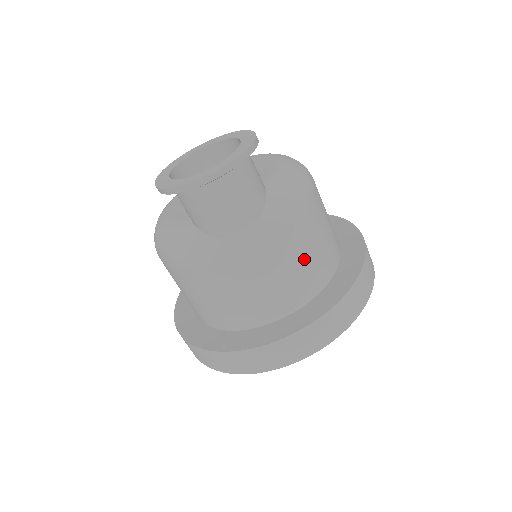
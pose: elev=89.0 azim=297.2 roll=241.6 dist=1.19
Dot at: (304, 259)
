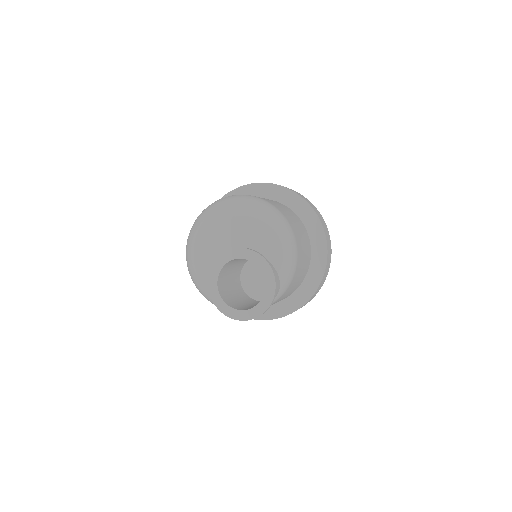
Dot at: (300, 275)
